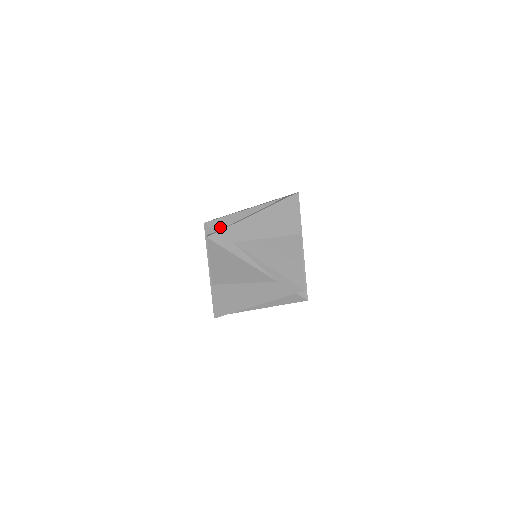
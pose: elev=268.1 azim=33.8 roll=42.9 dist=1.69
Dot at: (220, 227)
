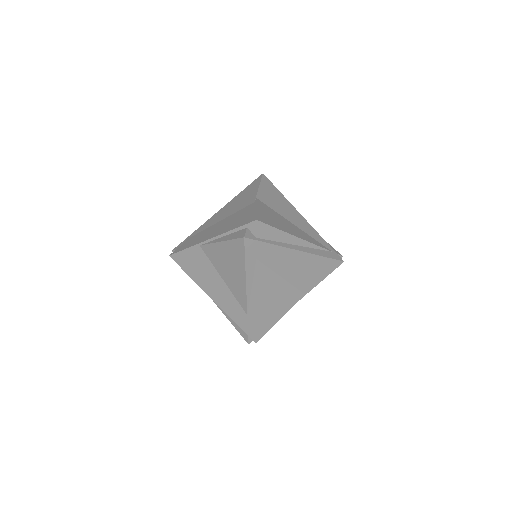
Dot at: (263, 236)
